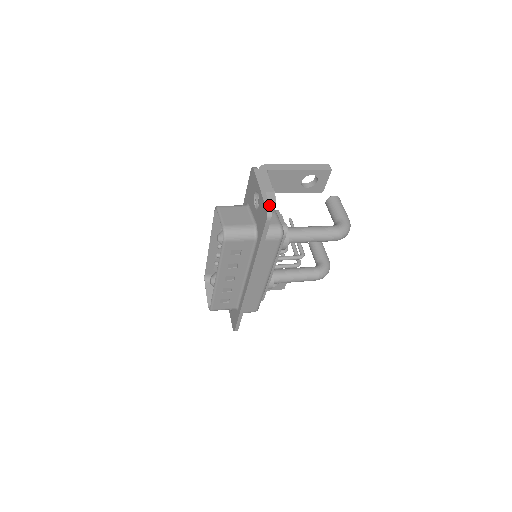
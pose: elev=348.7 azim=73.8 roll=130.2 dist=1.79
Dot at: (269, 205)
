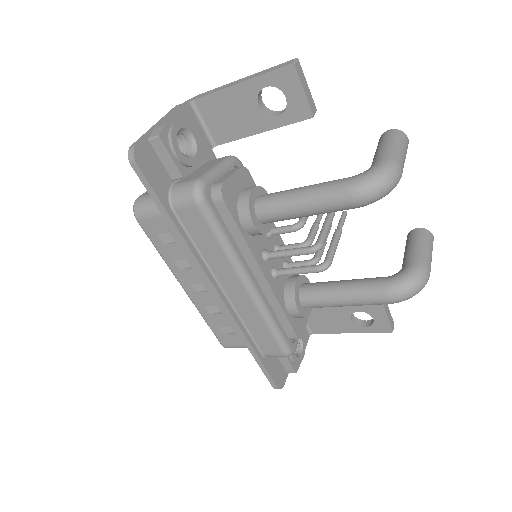
Dot at: (138, 141)
